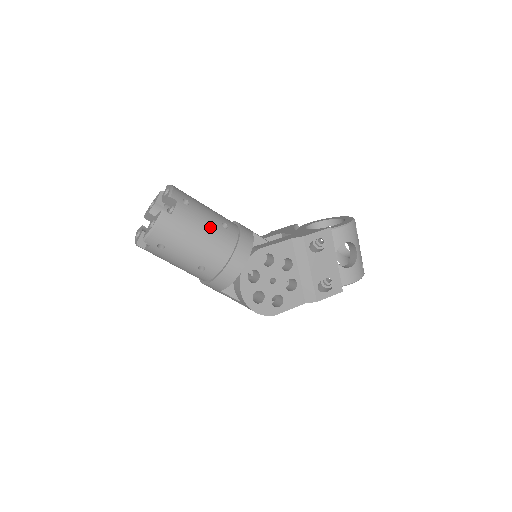
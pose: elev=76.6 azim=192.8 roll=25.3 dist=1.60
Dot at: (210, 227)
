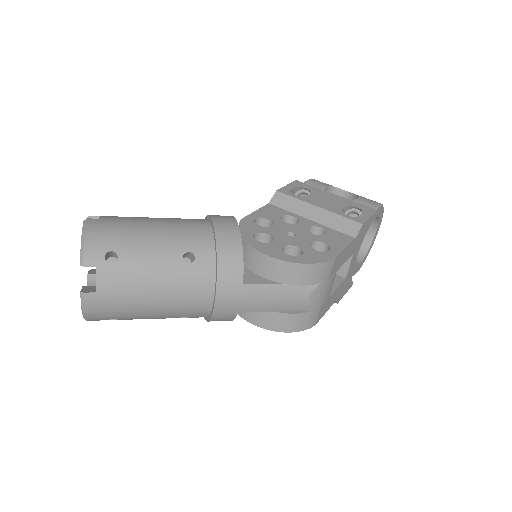
Dot at: (161, 218)
